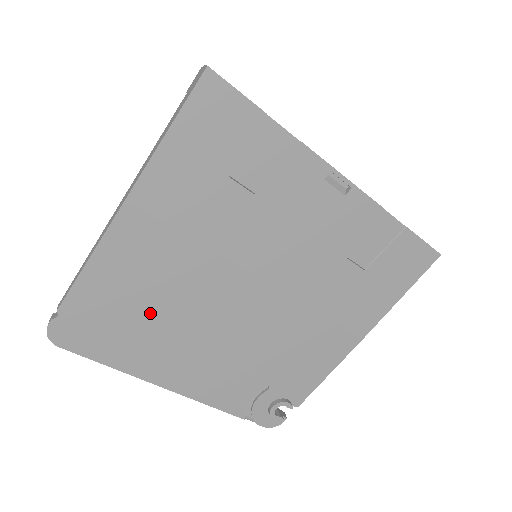
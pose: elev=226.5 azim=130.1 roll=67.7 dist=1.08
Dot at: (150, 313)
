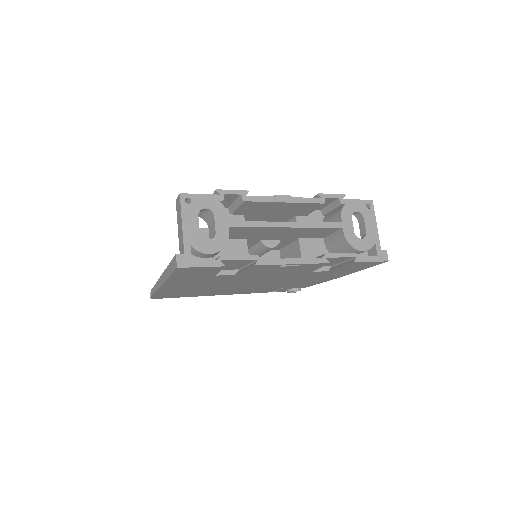
Dot at: (199, 291)
